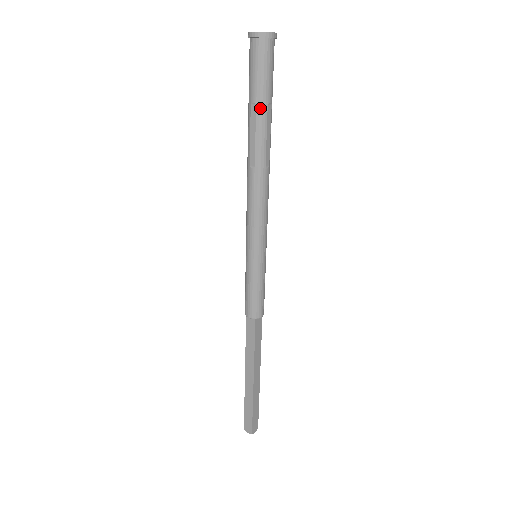
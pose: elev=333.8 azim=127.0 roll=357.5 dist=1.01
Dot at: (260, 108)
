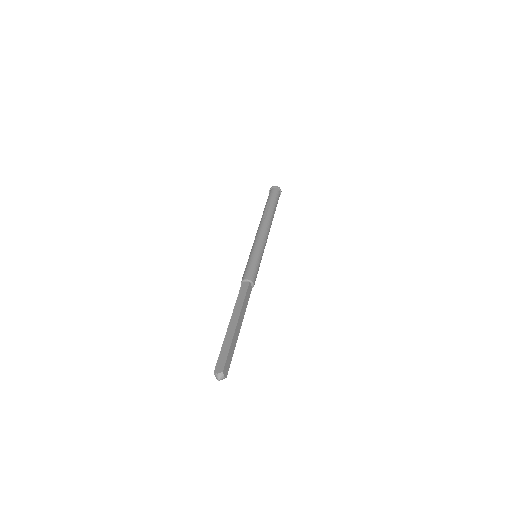
Dot at: (272, 203)
